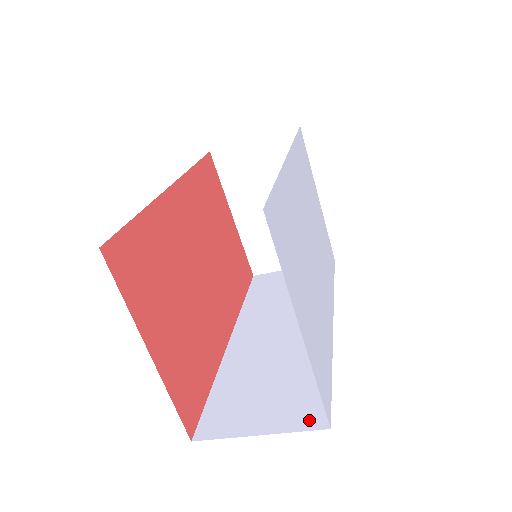
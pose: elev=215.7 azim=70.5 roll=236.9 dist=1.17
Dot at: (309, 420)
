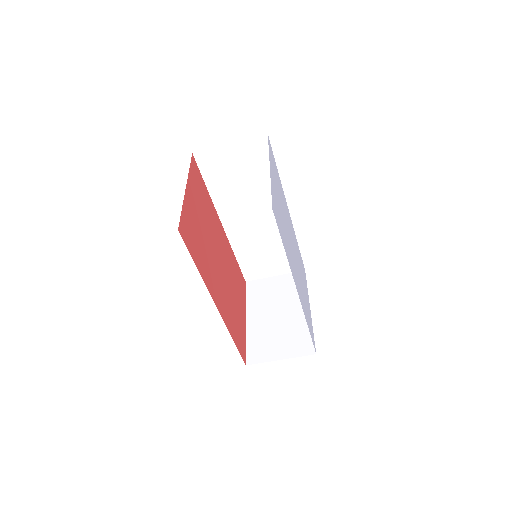
Dot at: occluded
